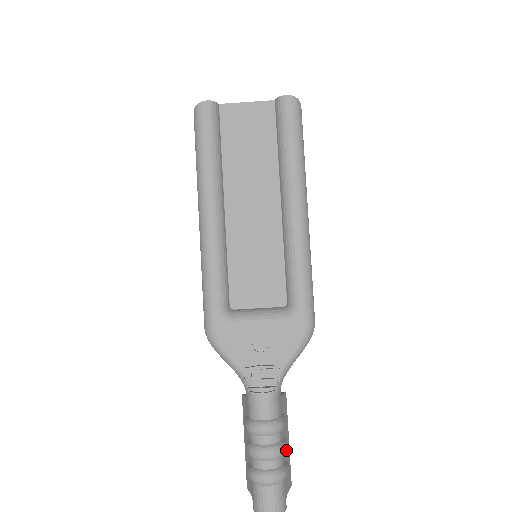
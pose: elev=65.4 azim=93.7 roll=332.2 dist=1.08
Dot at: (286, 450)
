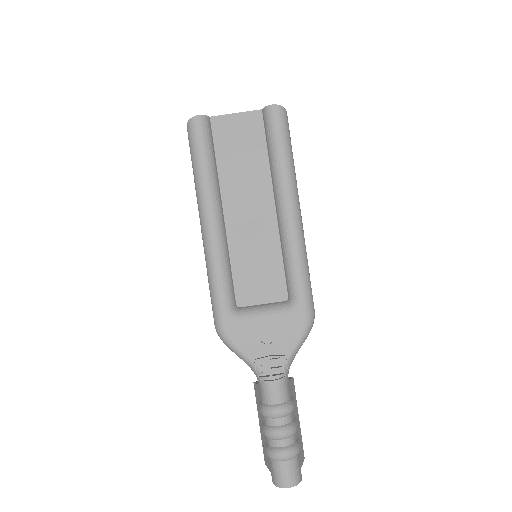
Dot at: (297, 428)
